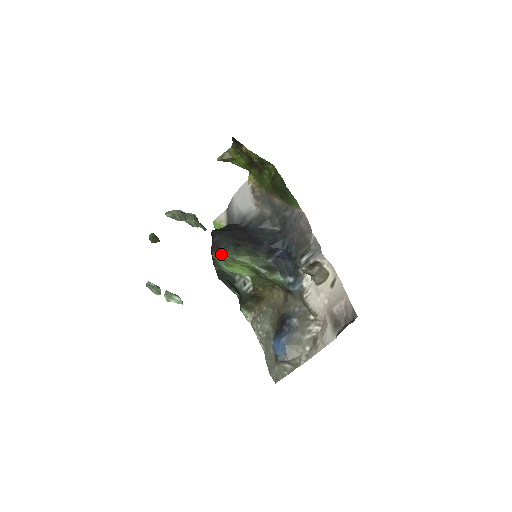
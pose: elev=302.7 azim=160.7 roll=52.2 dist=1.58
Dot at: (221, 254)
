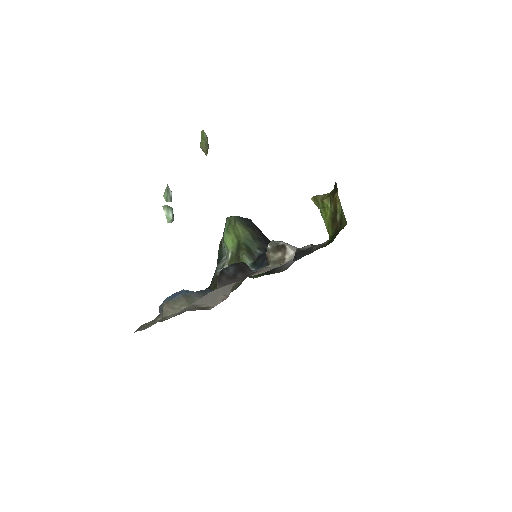
Dot at: (233, 216)
